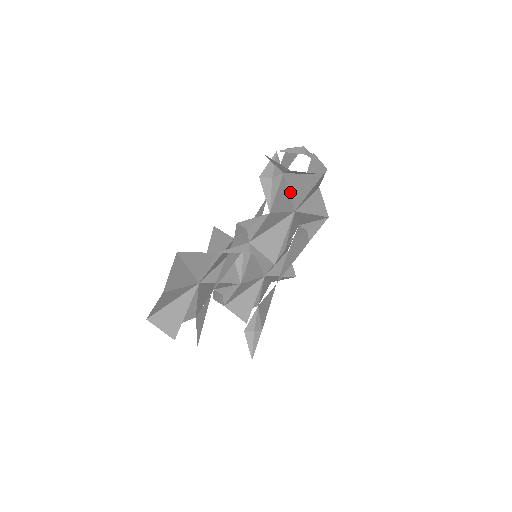
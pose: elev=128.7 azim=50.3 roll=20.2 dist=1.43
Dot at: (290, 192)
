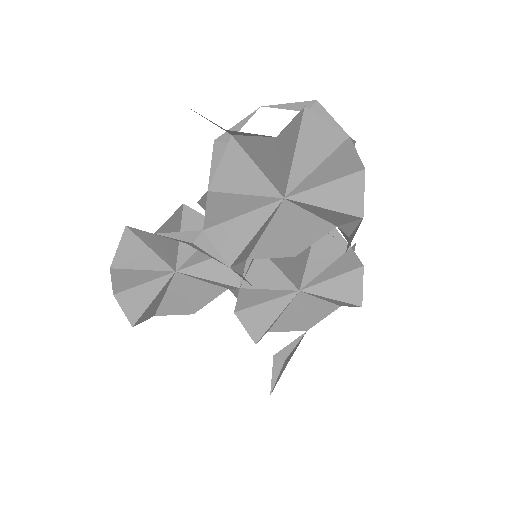
Dot at: (259, 166)
